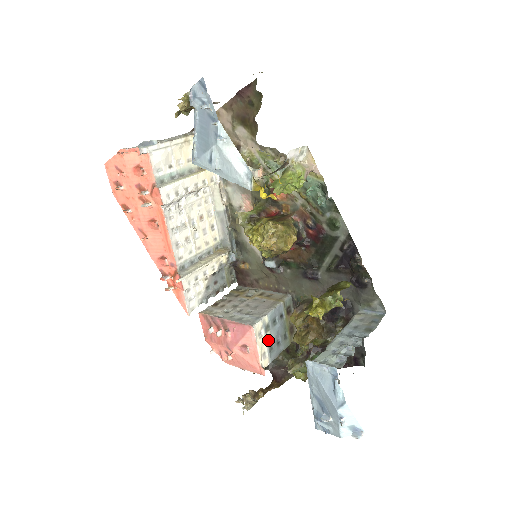
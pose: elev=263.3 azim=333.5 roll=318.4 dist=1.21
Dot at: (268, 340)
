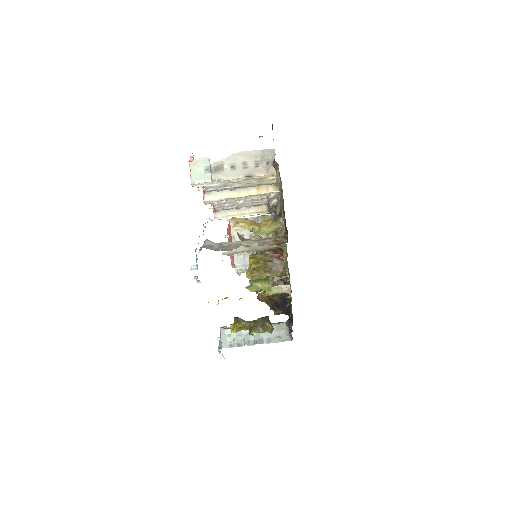
Dot at: occluded
